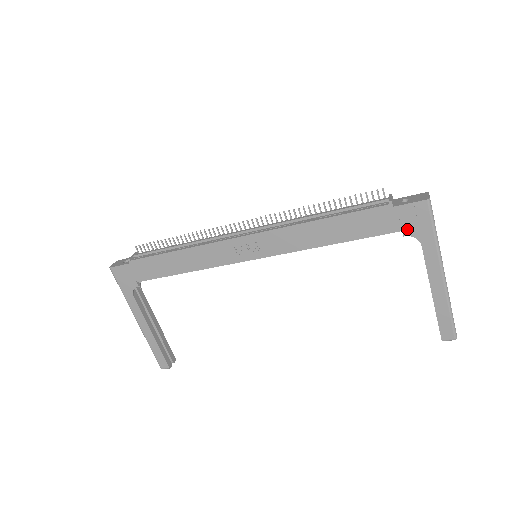
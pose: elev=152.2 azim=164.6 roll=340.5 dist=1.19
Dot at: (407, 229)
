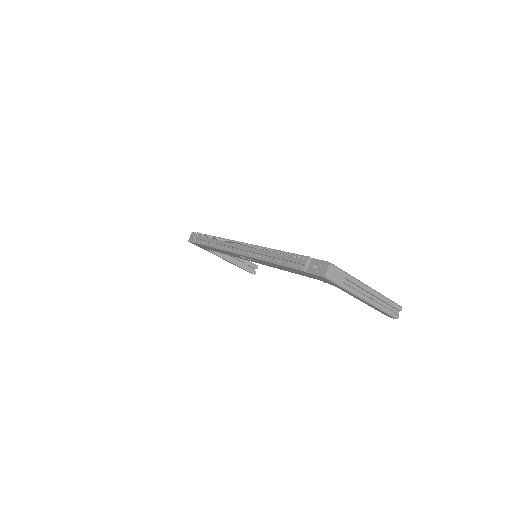
Dot at: (323, 281)
